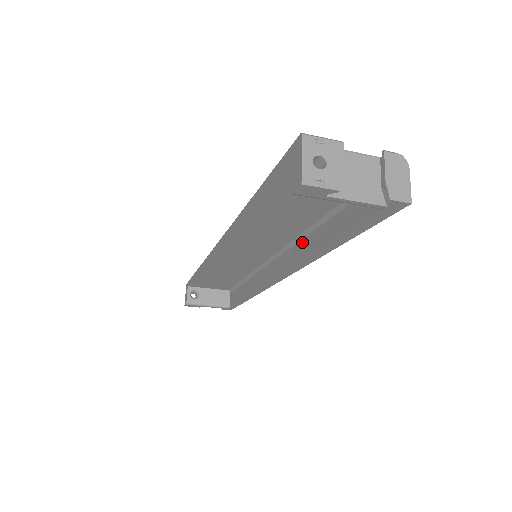
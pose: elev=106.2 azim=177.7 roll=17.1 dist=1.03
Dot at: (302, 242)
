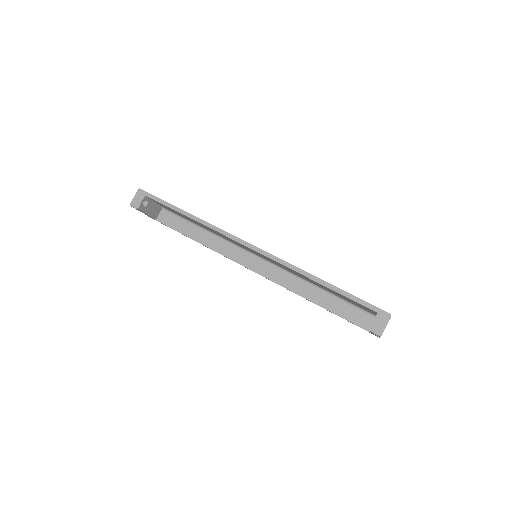
Dot at: (297, 280)
